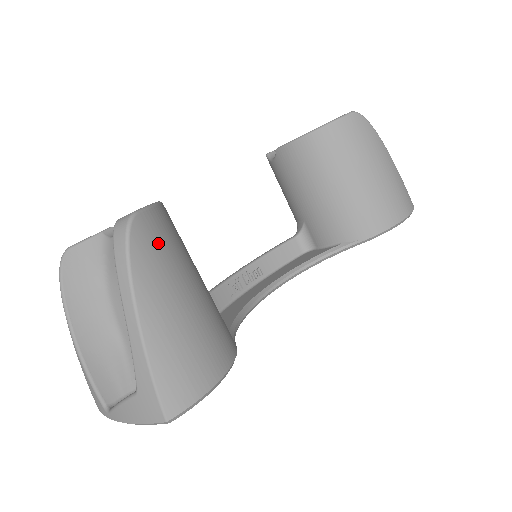
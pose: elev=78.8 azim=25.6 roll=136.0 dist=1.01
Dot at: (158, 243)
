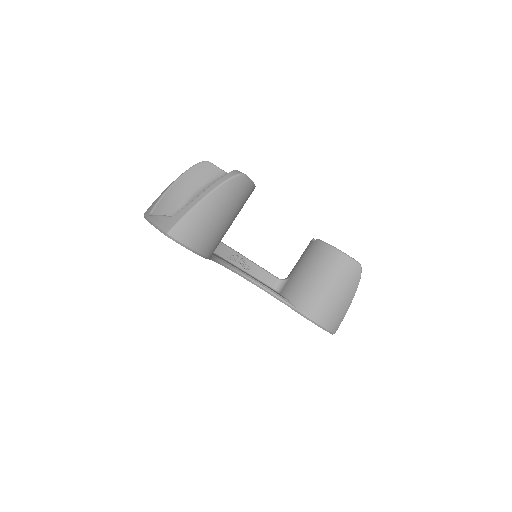
Dot at: (238, 191)
